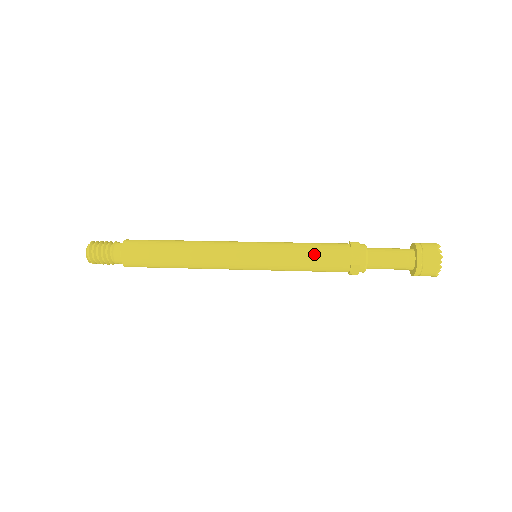
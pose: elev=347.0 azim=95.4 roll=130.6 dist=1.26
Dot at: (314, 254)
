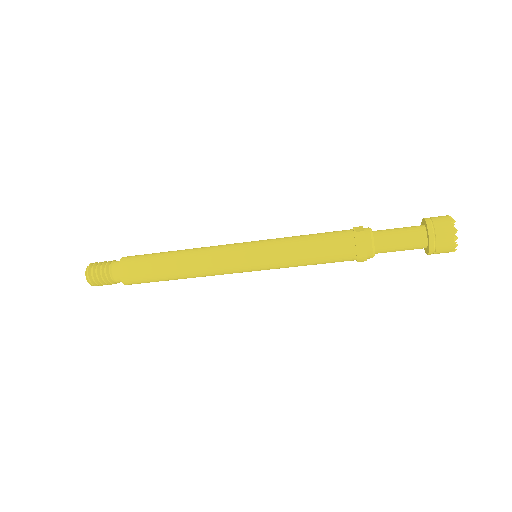
Dot at: (314, 237)
